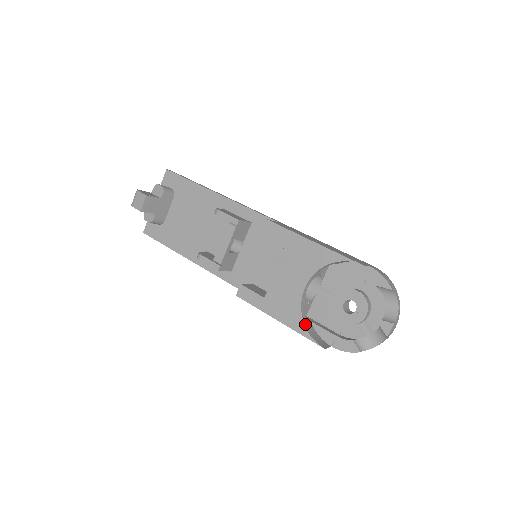
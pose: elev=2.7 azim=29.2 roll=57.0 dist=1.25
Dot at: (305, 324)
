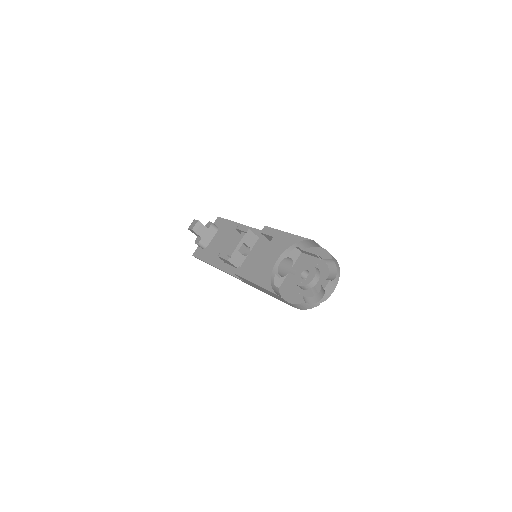
Dot at: (272, 284)
